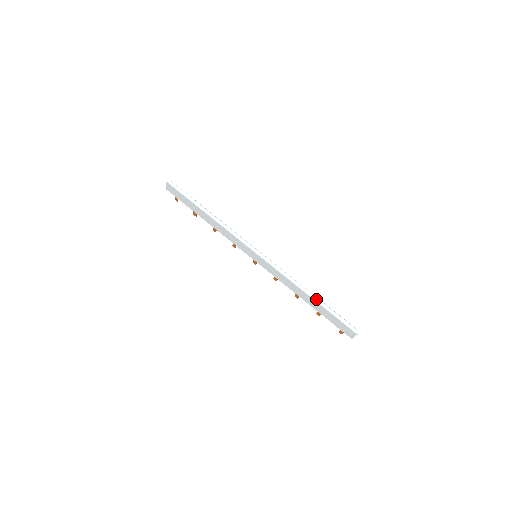
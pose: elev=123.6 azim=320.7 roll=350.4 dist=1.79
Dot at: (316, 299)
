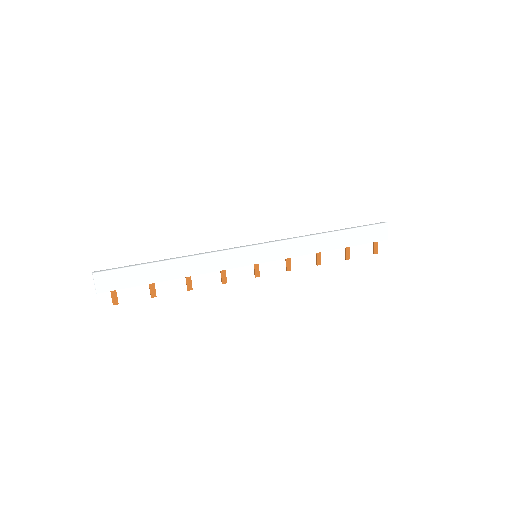
Dot at: (337, 230)
